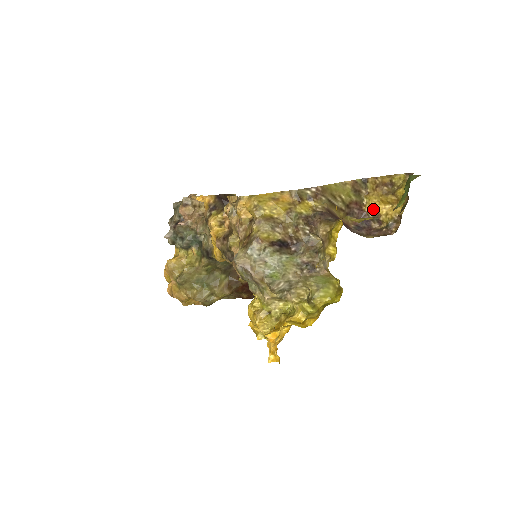
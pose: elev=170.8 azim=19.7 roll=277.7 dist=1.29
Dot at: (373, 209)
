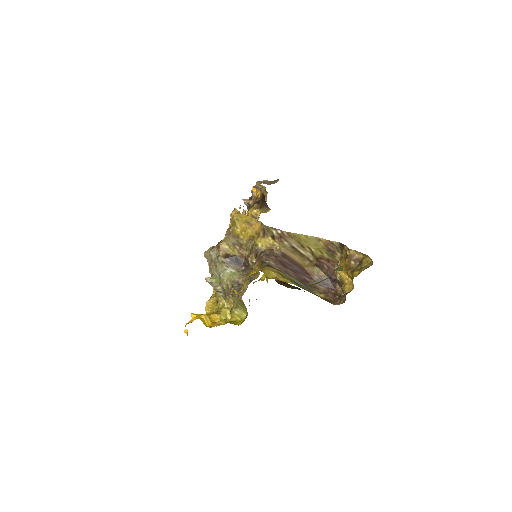
Dot at: (339, 274)
